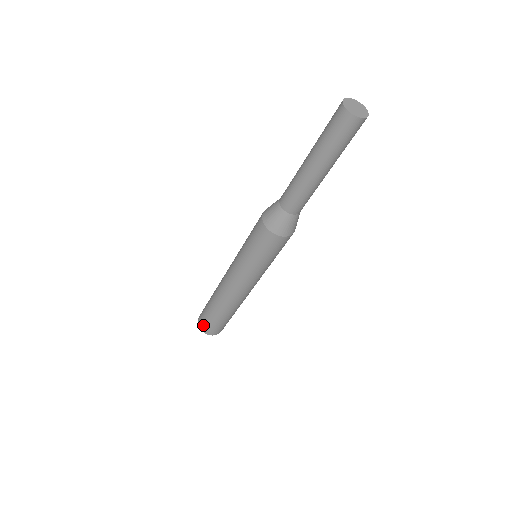
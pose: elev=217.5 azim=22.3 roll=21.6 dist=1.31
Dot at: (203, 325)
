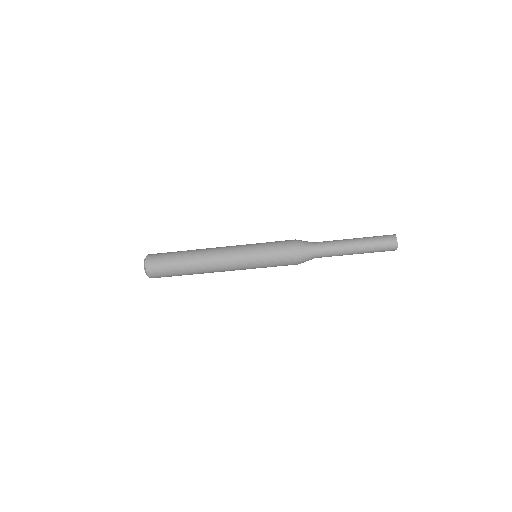
Dot at: (154, 259)
